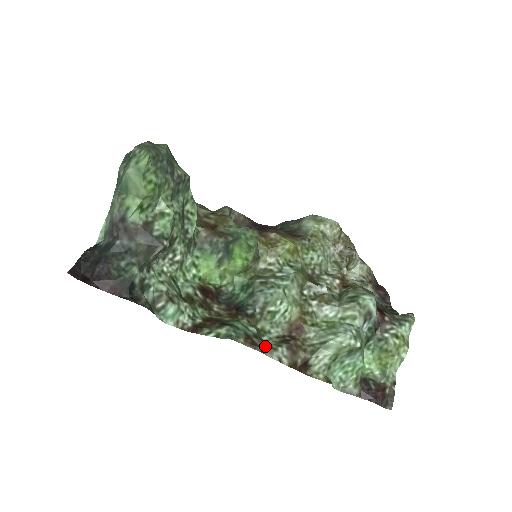
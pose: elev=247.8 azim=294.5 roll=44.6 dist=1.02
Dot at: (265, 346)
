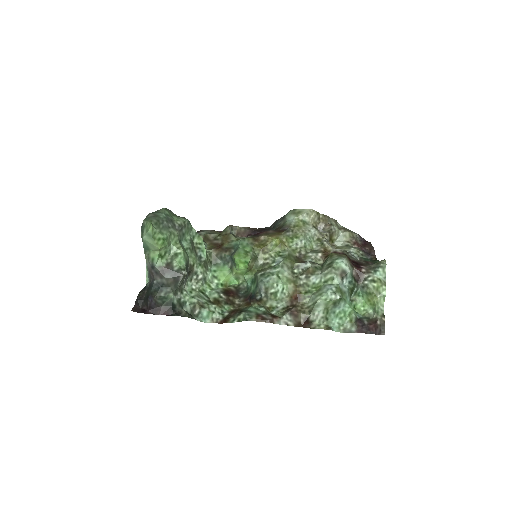
Dot at: (272, 318)
